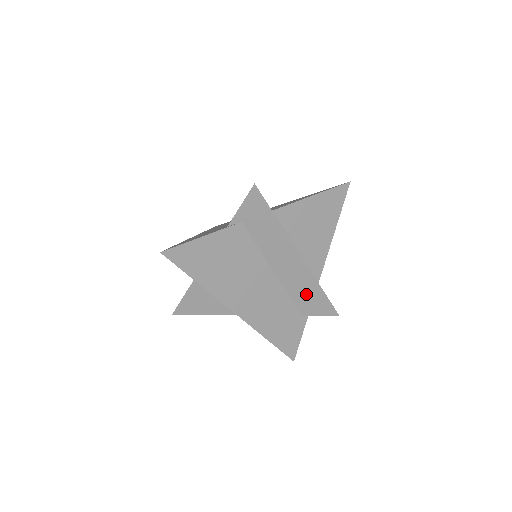
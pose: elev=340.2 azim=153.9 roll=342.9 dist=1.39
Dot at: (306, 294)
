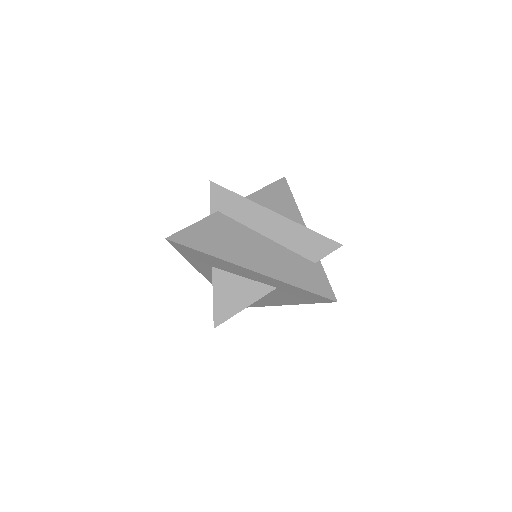
Dot at: (302, 241)
